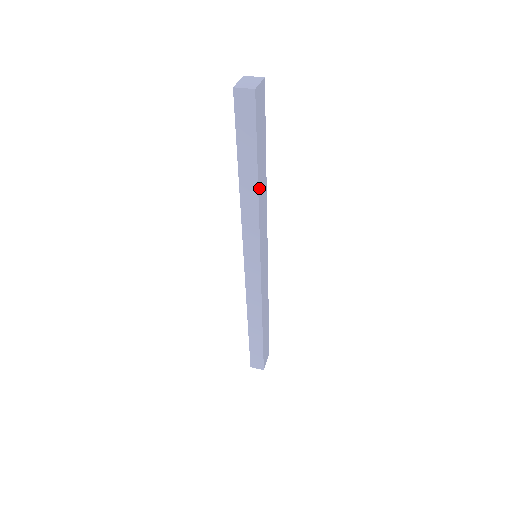
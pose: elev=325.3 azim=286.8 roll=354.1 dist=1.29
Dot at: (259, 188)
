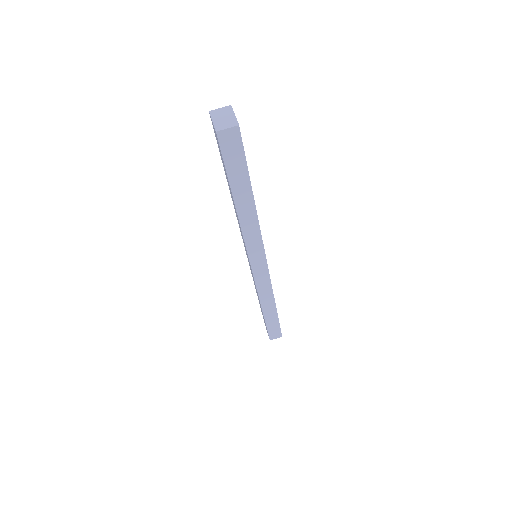
Dot at: (254, 204)
